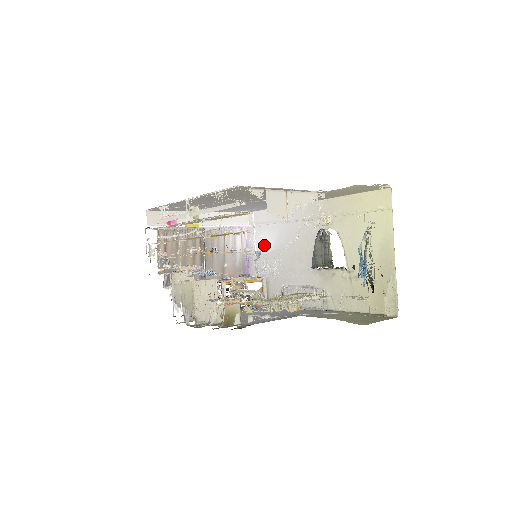
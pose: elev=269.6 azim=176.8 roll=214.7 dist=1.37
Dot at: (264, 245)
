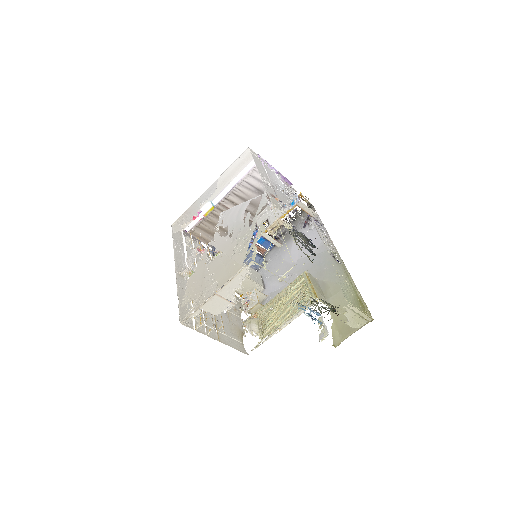
Dot at: (278, 180)
